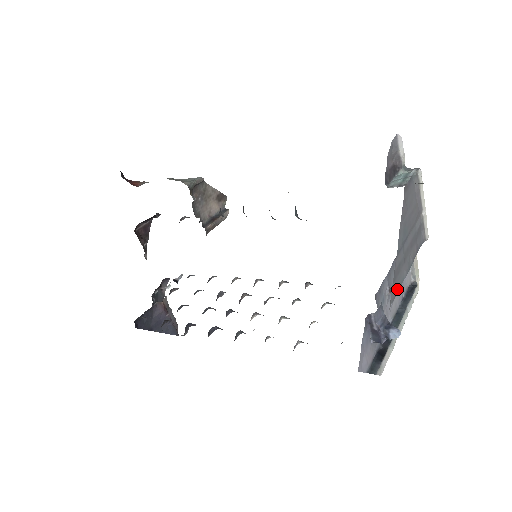
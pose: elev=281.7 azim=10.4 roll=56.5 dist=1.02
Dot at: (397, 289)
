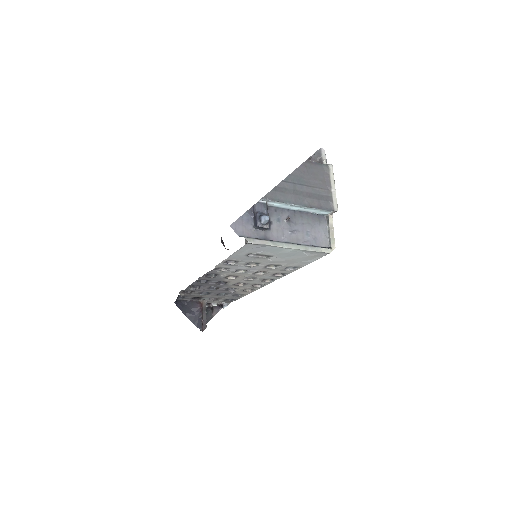
Dot at: (278, 199)
